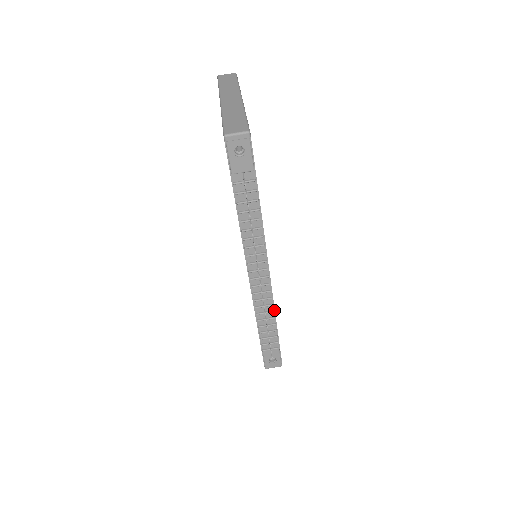
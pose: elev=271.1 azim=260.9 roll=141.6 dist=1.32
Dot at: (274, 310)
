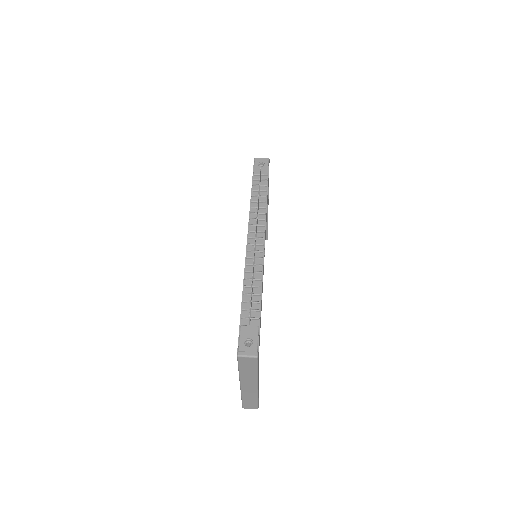
Dot at: (262, 280)
